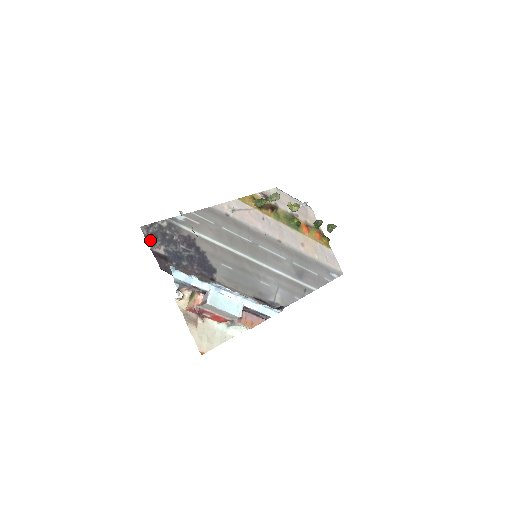
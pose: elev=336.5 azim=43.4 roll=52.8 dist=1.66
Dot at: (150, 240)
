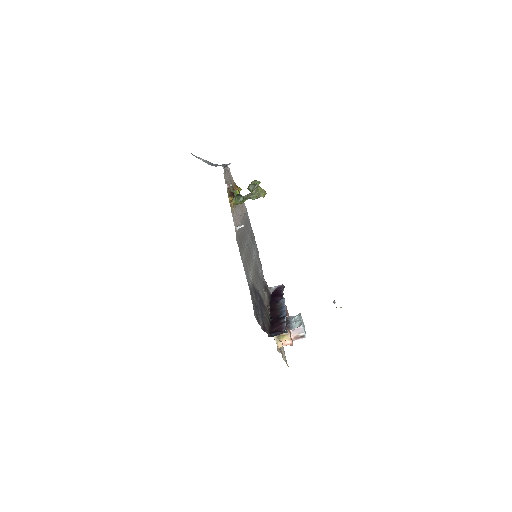
Dot at: (259, 321)
